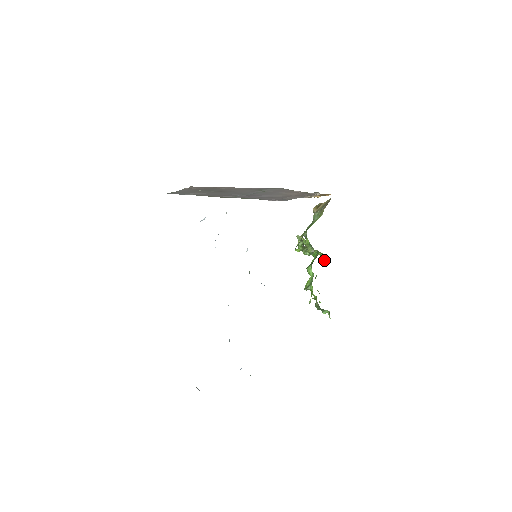
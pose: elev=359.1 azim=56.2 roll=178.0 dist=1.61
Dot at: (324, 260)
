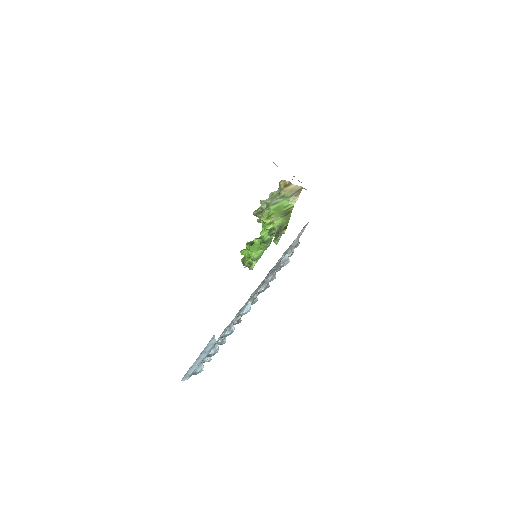
Dot at: occluded
